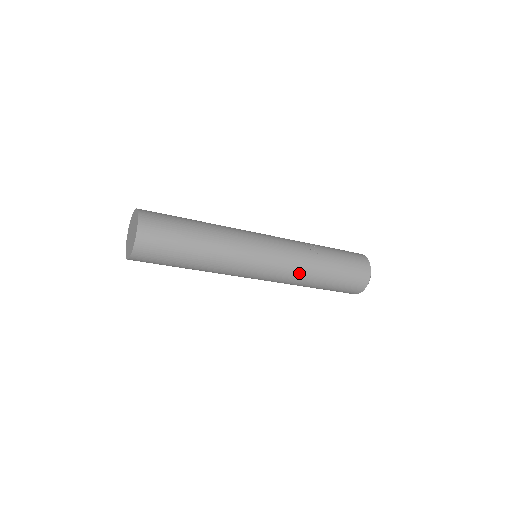
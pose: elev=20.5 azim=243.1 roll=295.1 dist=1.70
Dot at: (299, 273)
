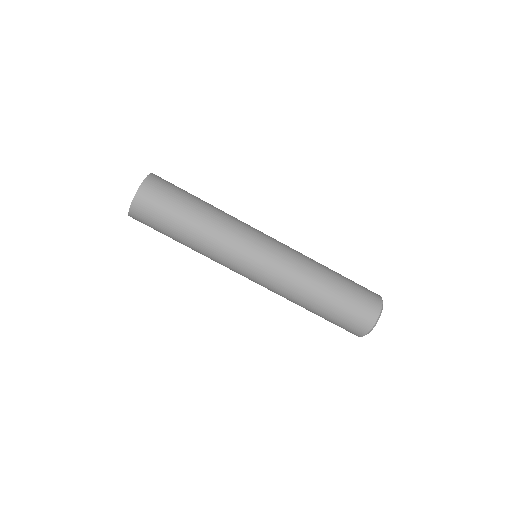
Dot at: (296, 278)
